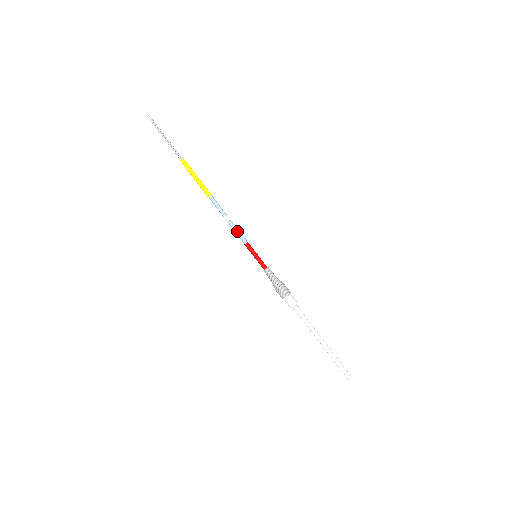
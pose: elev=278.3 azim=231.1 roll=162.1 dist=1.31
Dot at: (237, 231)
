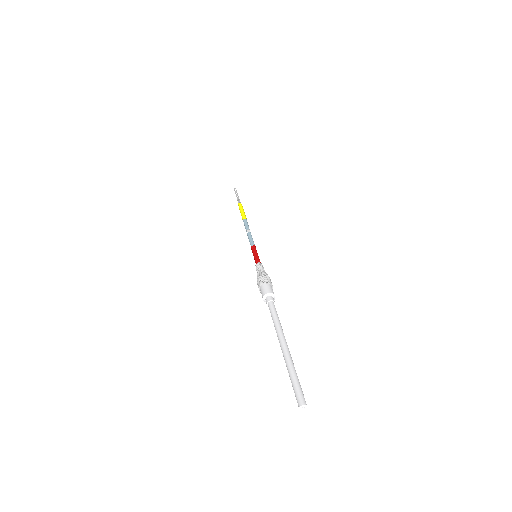
Dot at: (251, 238)
